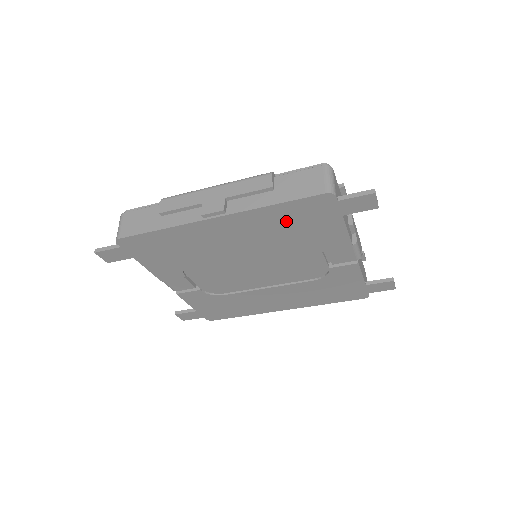
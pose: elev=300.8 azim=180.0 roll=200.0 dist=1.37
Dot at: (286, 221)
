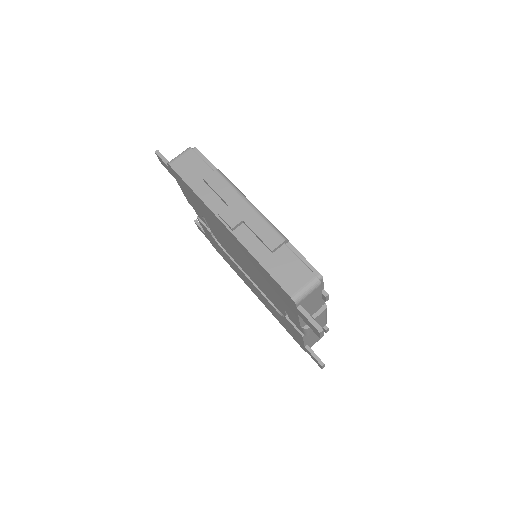
Dot at: (265, 275)
